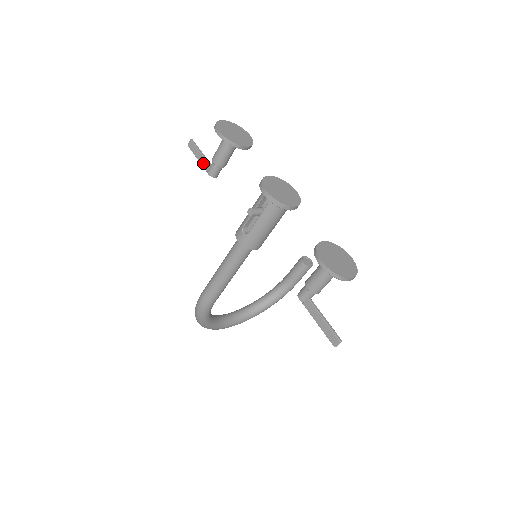
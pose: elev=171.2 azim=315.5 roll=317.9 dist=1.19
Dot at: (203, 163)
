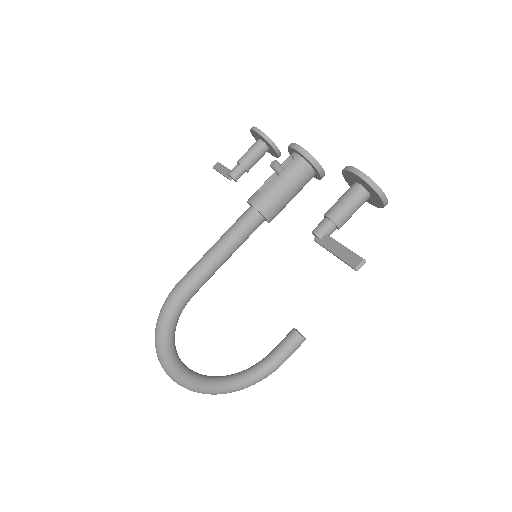
Dot at: (225, 172)
